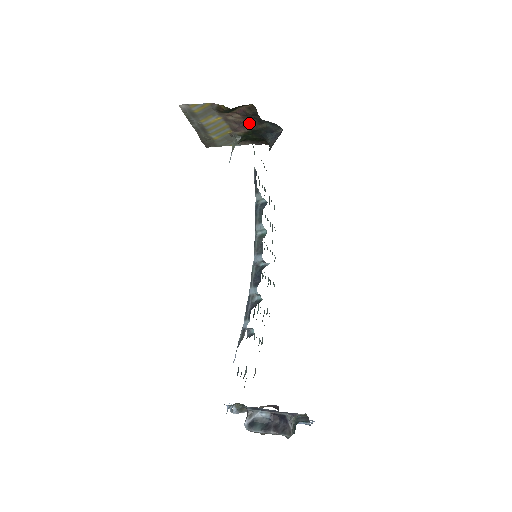
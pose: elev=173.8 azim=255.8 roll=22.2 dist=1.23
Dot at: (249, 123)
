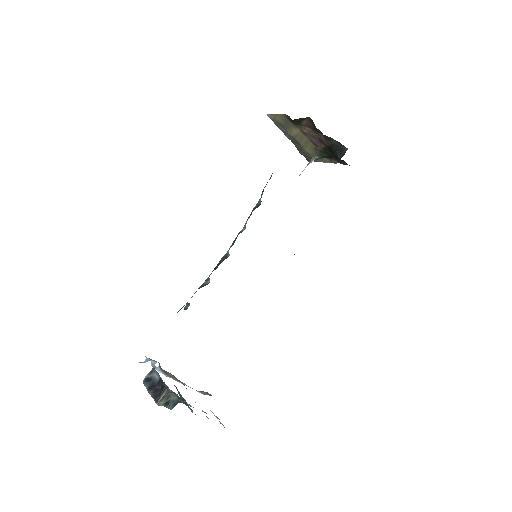
Dot at: (322, 138)
